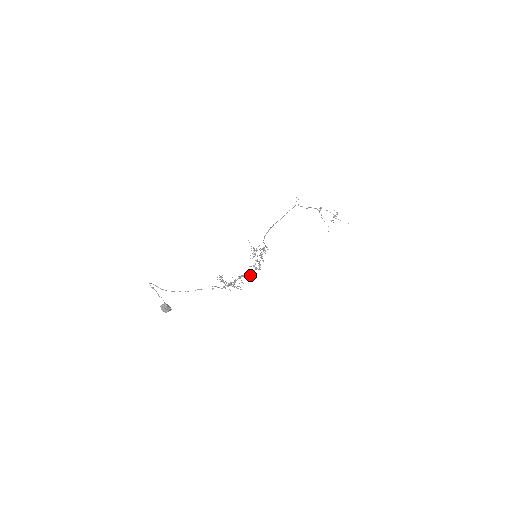
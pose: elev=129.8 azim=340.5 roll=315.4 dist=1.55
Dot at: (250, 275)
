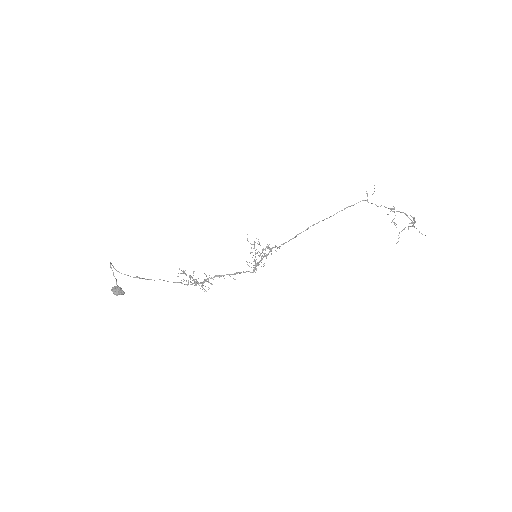
Dot at: occluded
